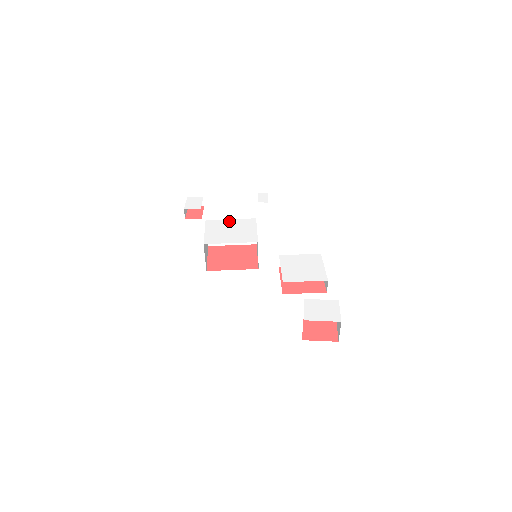
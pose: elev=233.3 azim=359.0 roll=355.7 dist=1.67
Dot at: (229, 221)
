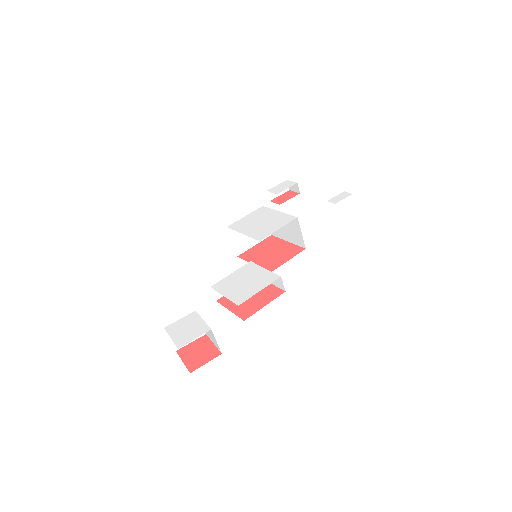
Dot at: (275, 212)
